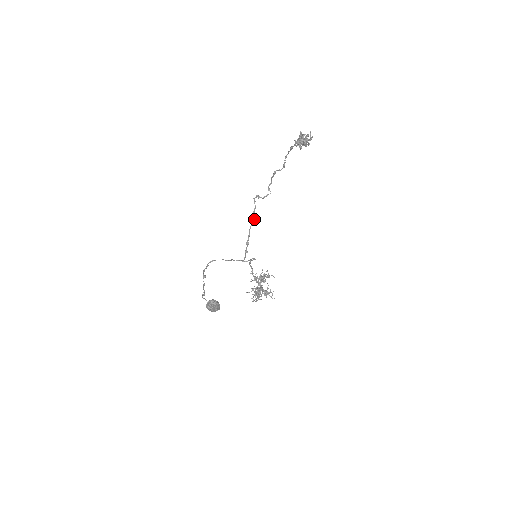
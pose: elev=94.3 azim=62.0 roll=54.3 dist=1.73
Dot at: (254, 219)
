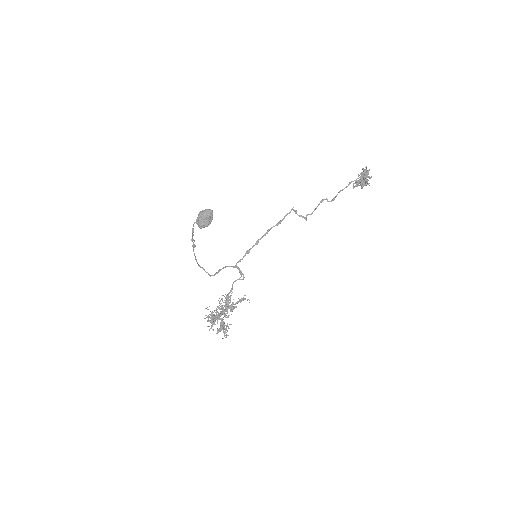
Dot at: occluded
